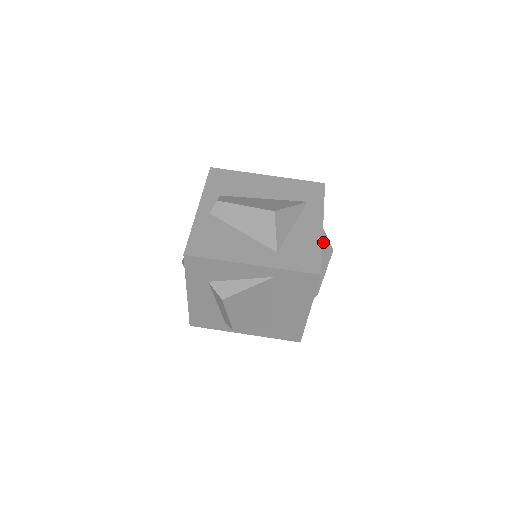
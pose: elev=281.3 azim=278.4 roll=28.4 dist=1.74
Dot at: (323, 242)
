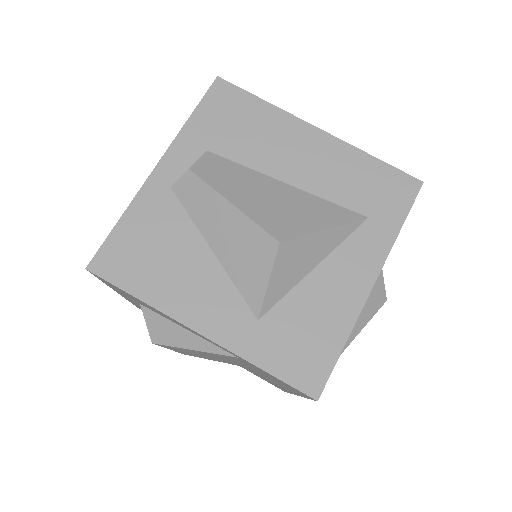
Dot at: occluded
